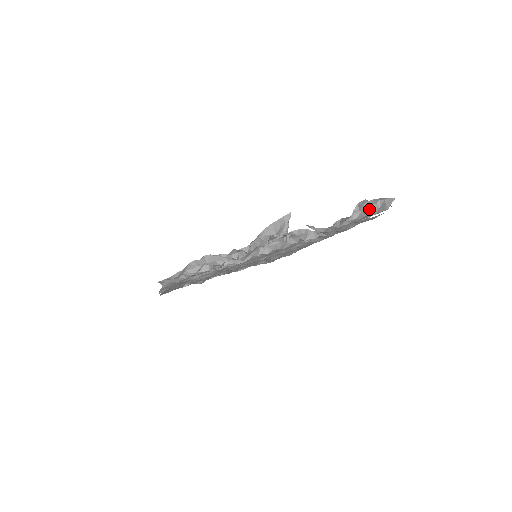
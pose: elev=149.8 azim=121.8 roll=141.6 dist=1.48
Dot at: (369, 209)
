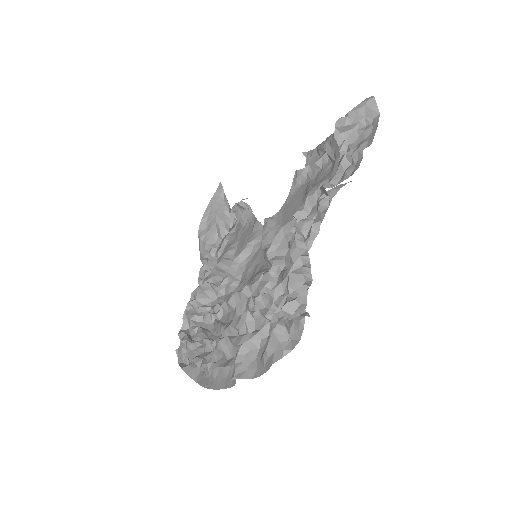
Dot at: (353, 125)
